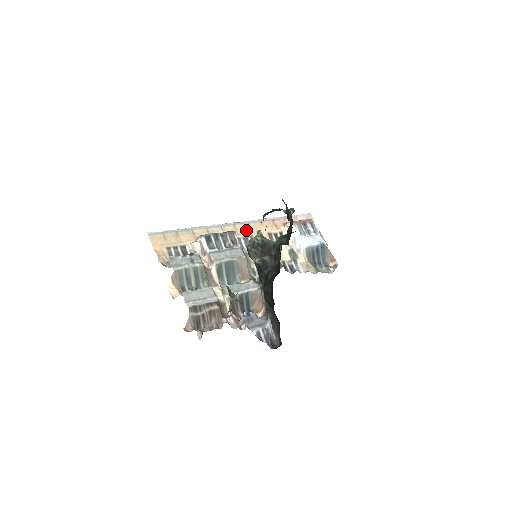
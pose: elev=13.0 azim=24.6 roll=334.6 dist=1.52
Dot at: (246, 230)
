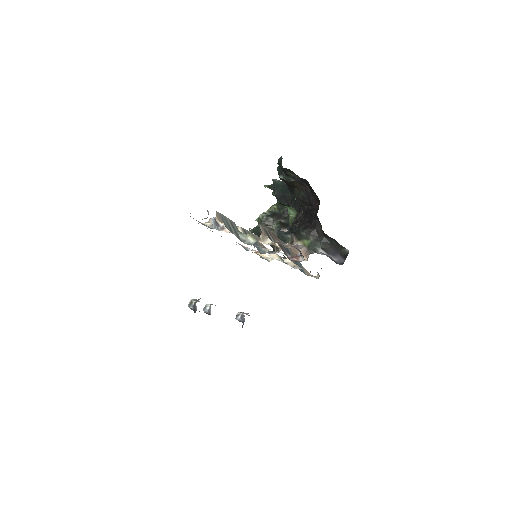
Dot at: occluded
